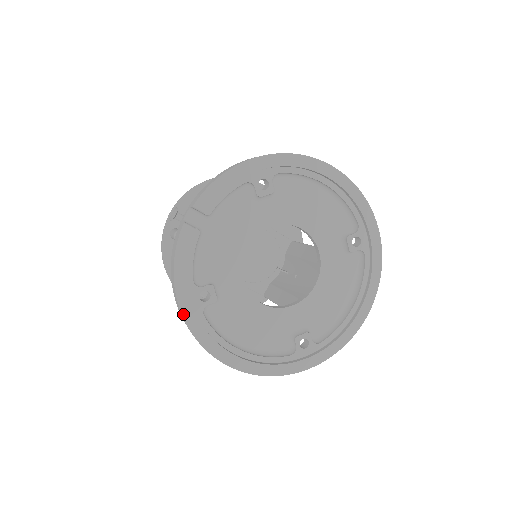
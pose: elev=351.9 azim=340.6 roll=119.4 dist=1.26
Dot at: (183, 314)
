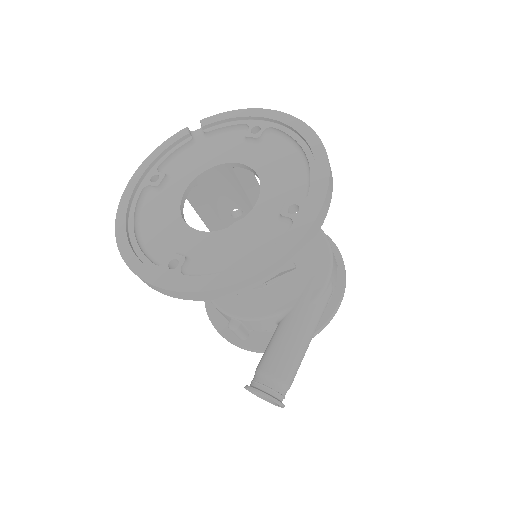
Dot at: (132, 178)
